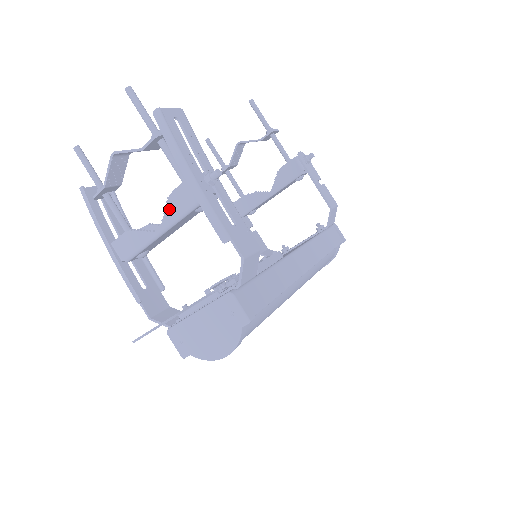
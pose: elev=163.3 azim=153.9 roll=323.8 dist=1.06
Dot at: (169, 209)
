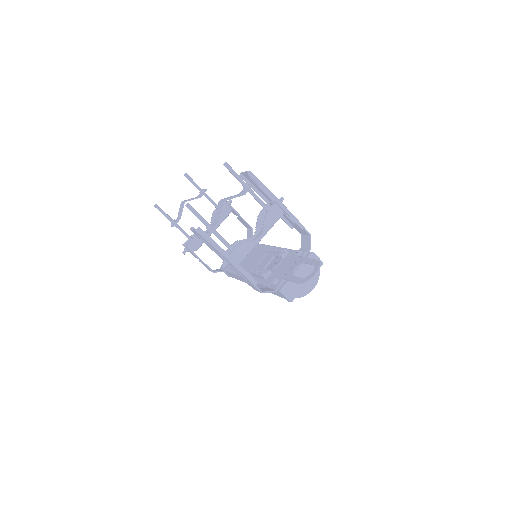
Dot at: (266, 223)
